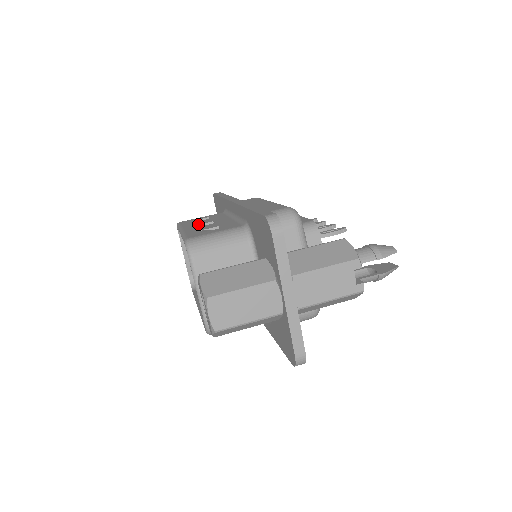
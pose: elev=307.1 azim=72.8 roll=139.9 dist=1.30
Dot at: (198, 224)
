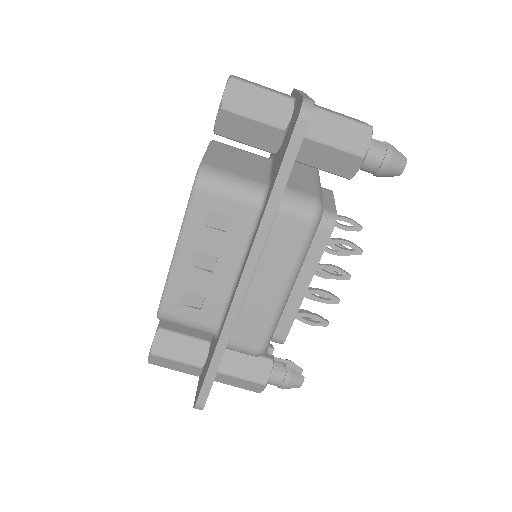
Dot at: (200, 251)
